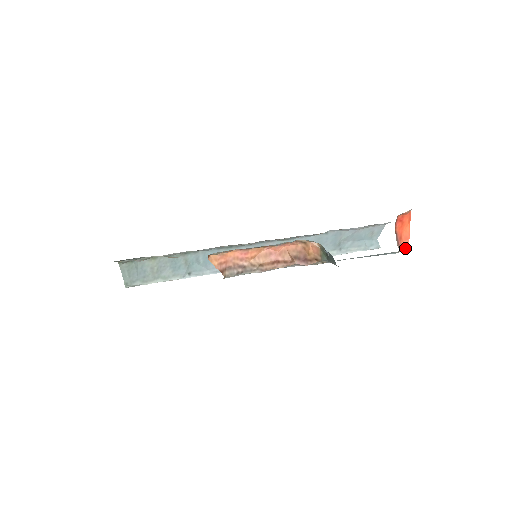
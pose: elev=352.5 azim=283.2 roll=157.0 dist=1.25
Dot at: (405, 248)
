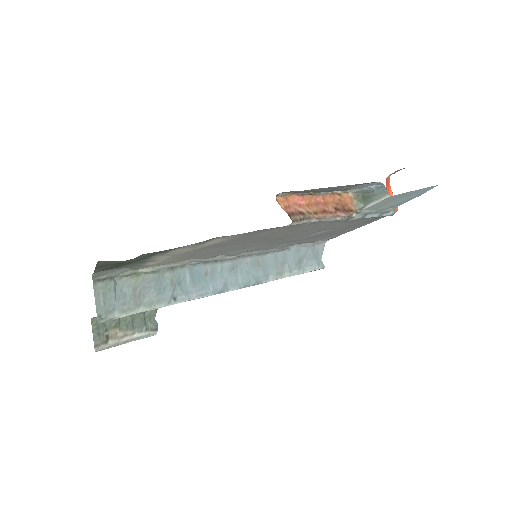
Dot at: (396, 208)
